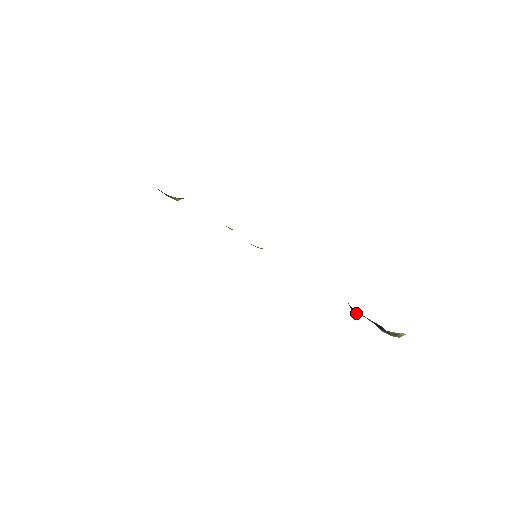
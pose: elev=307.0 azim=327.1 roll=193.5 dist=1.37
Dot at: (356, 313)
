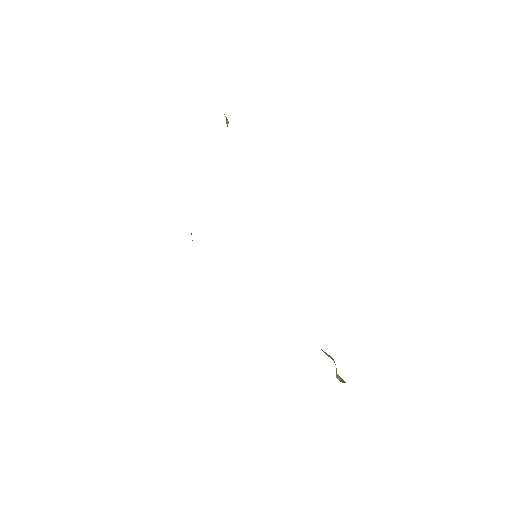
Dot at: occluded
